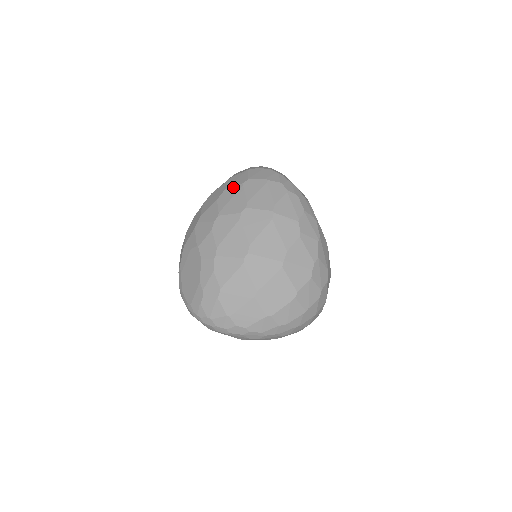
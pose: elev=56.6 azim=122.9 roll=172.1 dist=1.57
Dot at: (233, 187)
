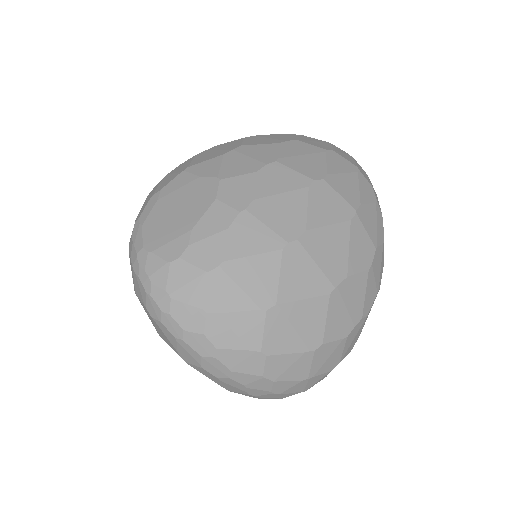
Dot at: (310, 144)
